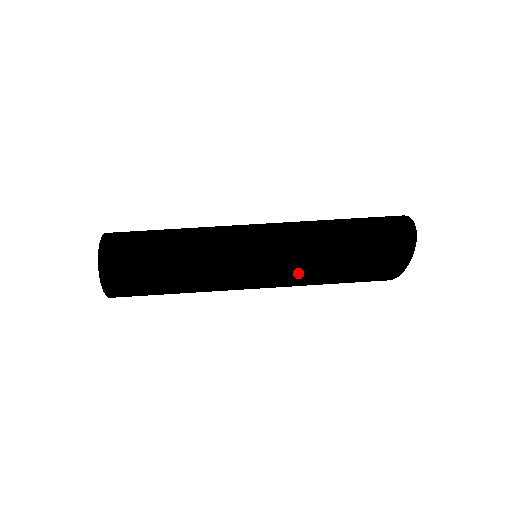
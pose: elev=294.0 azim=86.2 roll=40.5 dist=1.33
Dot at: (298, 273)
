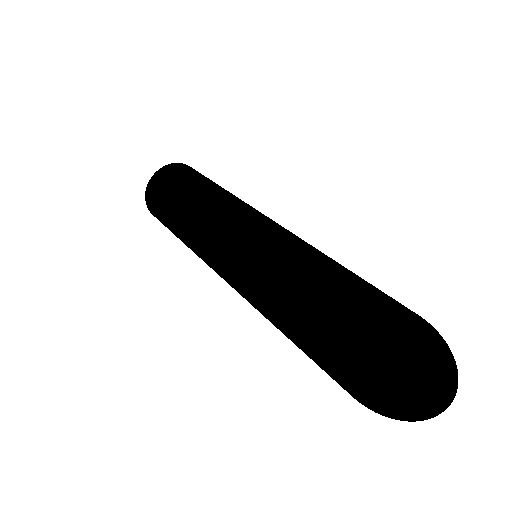
Dot at: (254, 273)
